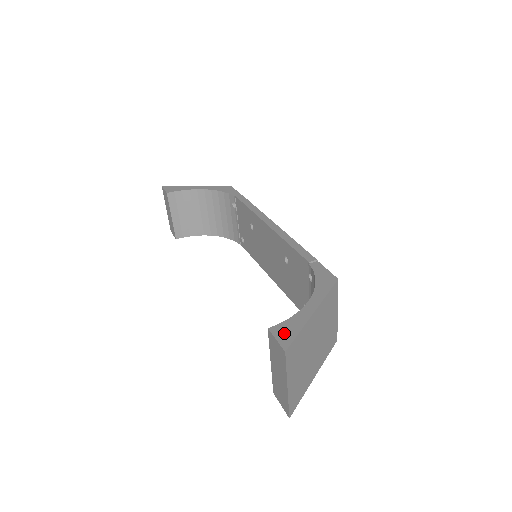
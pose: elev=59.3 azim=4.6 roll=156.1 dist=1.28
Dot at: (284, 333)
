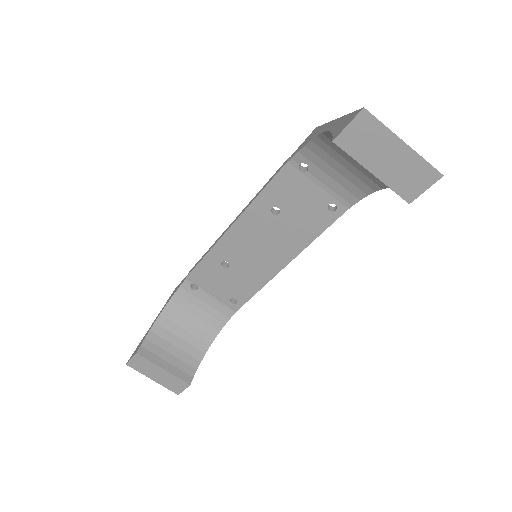
Dot at: (344, 124)
